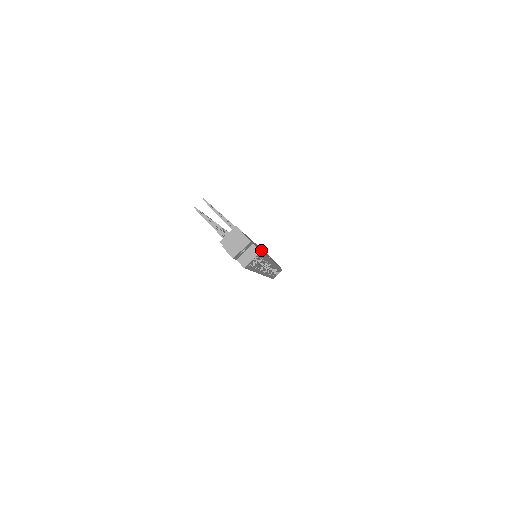
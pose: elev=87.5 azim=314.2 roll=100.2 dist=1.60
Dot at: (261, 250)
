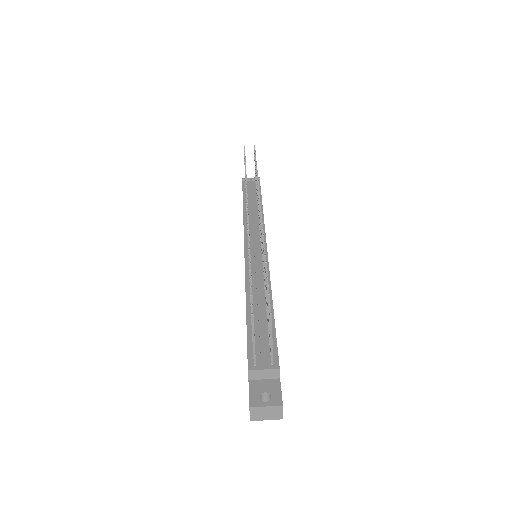
Dot at: occluded
